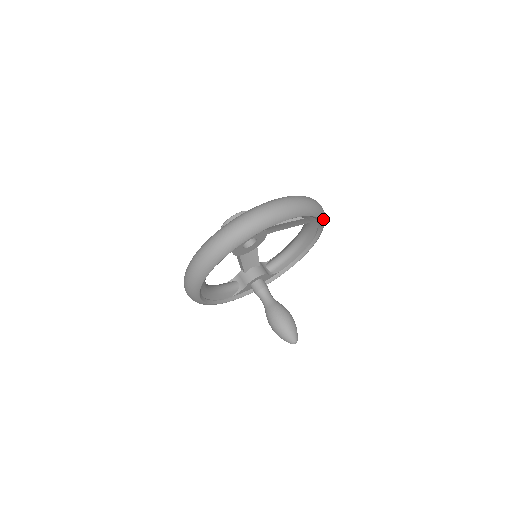
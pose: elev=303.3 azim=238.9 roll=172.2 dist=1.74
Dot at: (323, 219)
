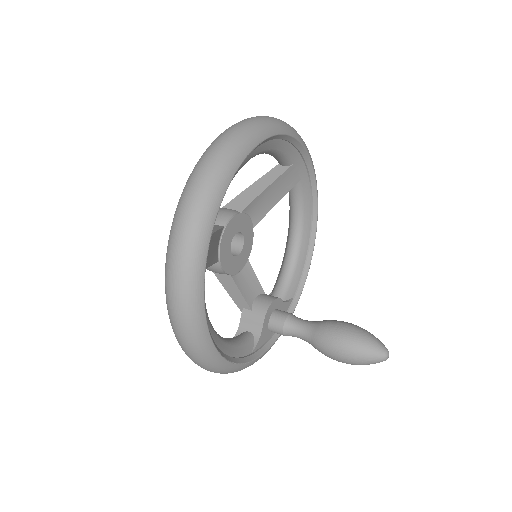
Dot at: (313, 167)
